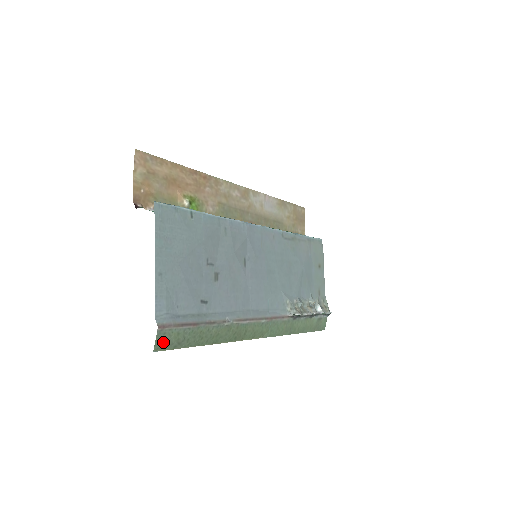
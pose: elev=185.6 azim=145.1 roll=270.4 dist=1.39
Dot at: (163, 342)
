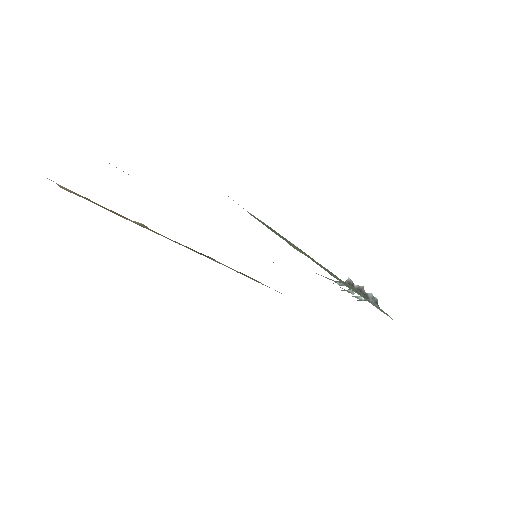
Dot at: occluded
